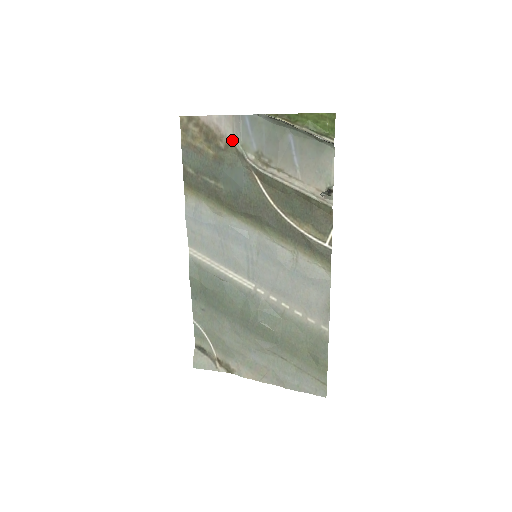
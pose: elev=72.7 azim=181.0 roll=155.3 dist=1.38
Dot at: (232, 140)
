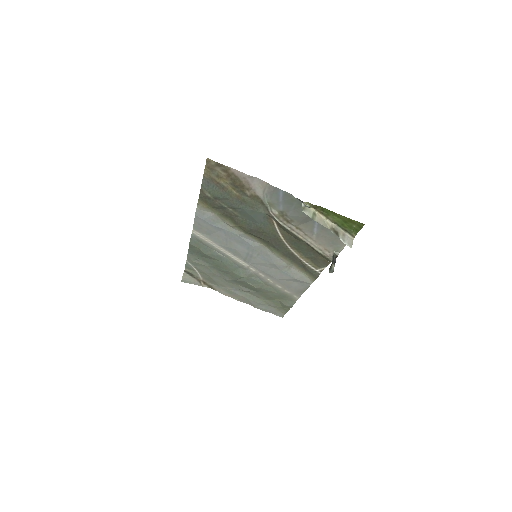
Dot at: (260, 196)
